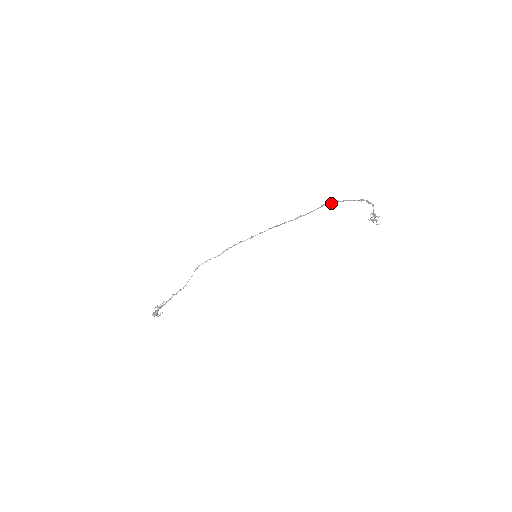
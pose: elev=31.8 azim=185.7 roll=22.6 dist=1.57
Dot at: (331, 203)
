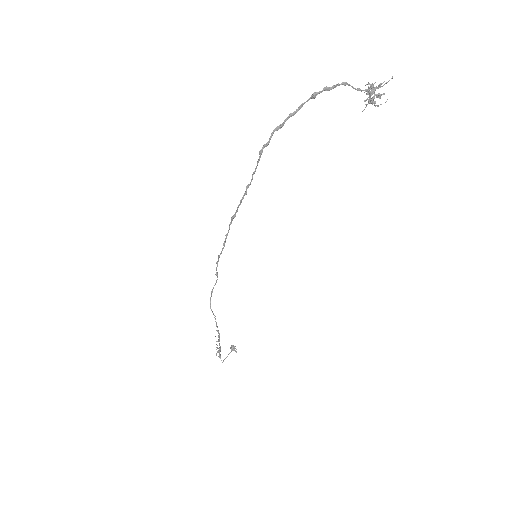
Dot at: (269, 140)
